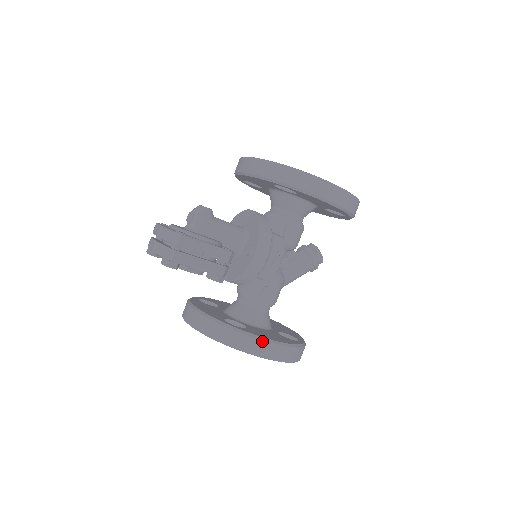
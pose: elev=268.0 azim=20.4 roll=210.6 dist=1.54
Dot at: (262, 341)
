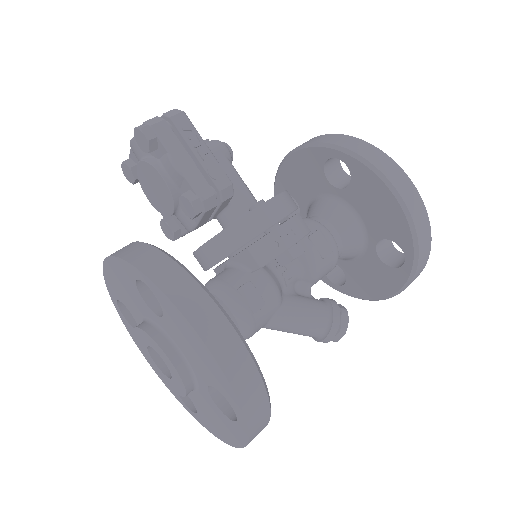
Dot at: (207, 296)
